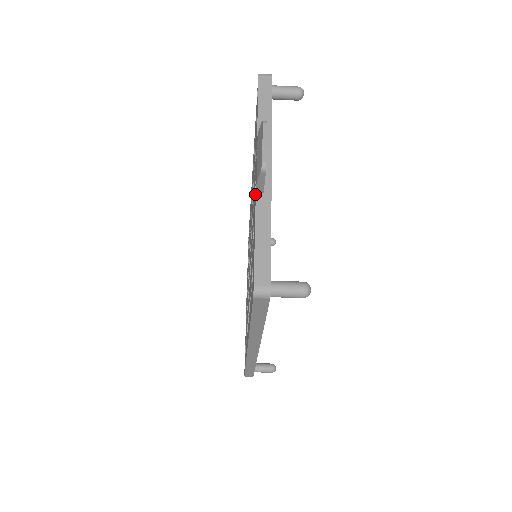
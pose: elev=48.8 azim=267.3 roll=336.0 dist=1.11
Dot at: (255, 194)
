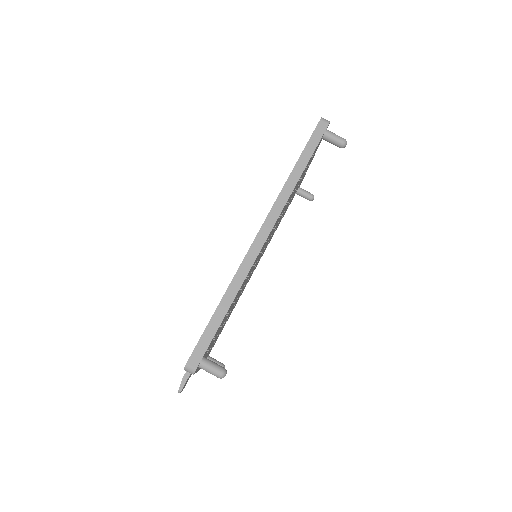
Dot at: occluded
